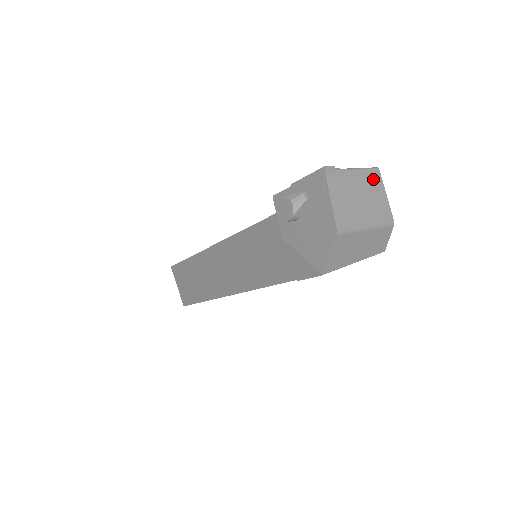
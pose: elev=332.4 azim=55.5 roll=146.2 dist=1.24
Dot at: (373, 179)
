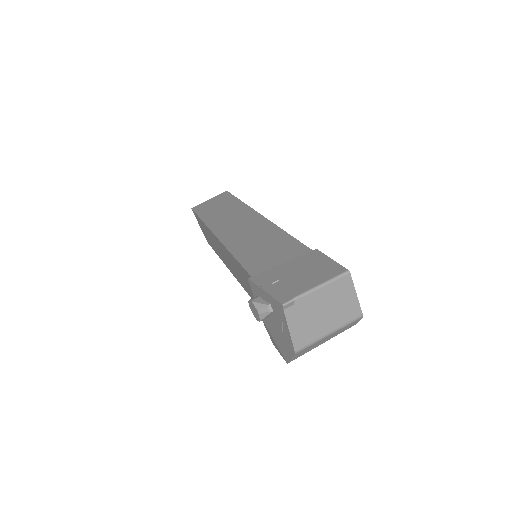
Dot at: (341, 287)
